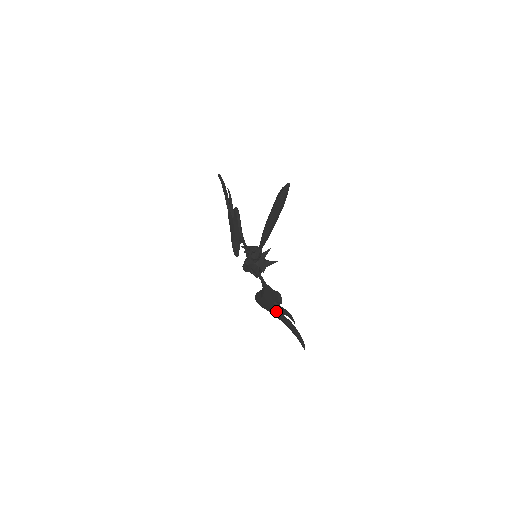
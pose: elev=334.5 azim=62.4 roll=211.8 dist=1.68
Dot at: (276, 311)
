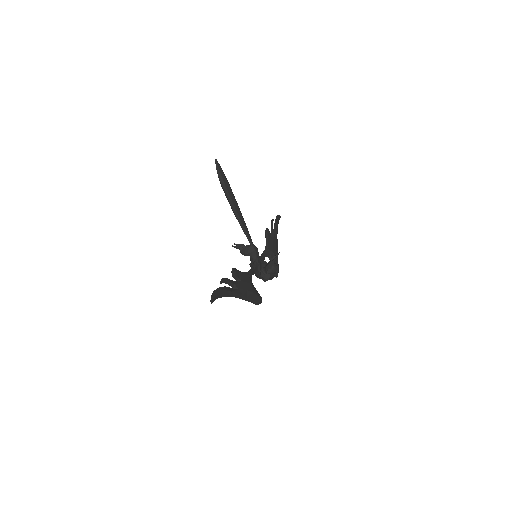
Dot at: occluded
